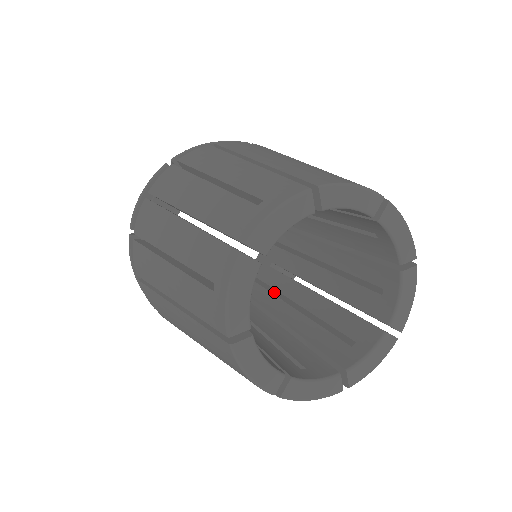
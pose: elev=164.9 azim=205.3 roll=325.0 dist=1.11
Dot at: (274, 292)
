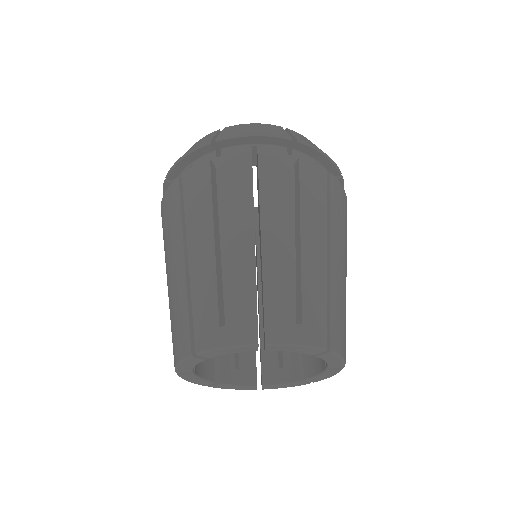
Dot at: occluded
